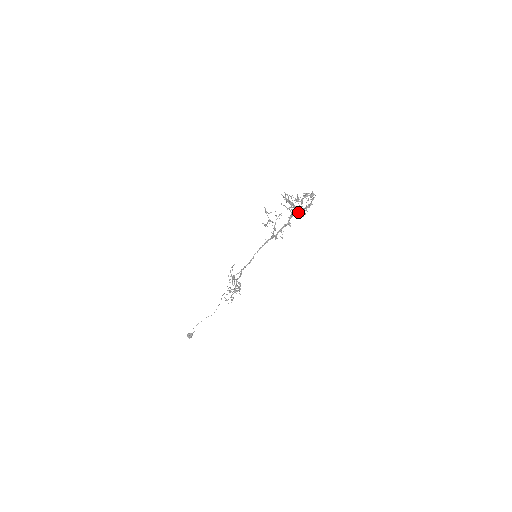
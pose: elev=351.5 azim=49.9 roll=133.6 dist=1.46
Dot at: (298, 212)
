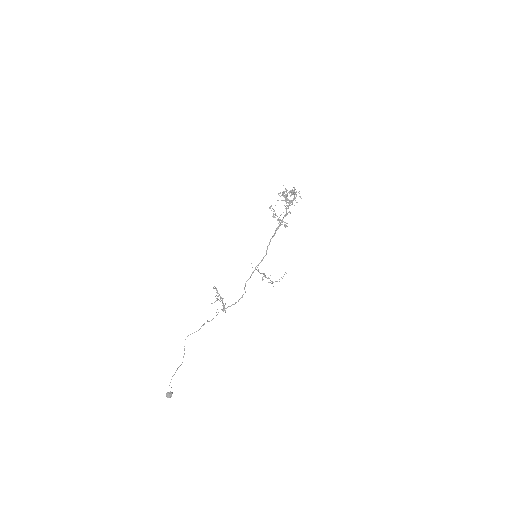
Dot at: (289, 204)
